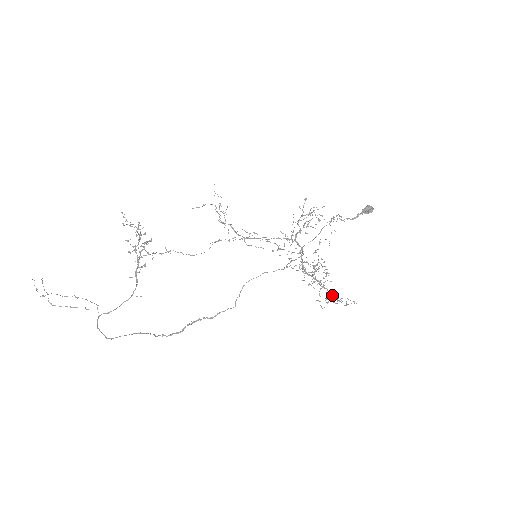
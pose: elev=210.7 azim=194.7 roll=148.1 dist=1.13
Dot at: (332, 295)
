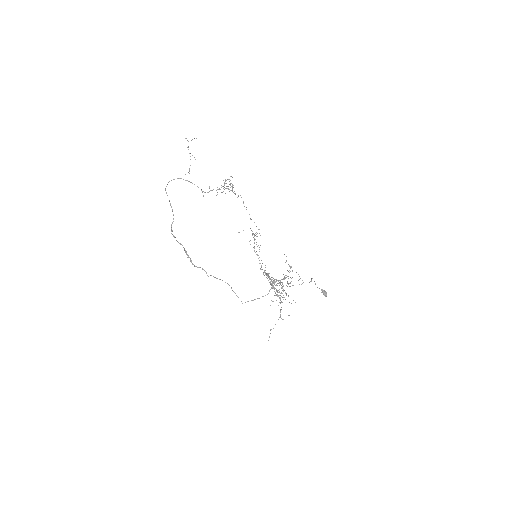
Dot at: occluded
